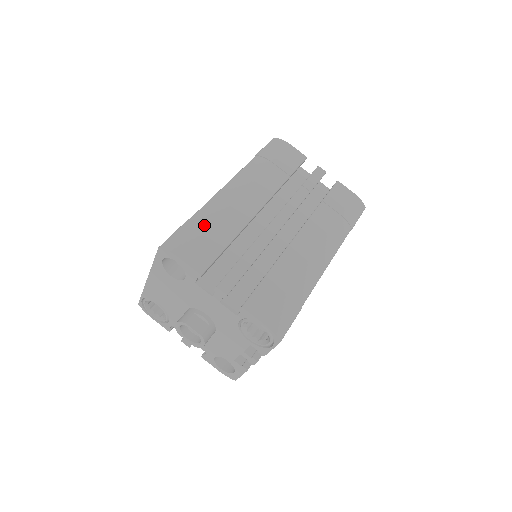
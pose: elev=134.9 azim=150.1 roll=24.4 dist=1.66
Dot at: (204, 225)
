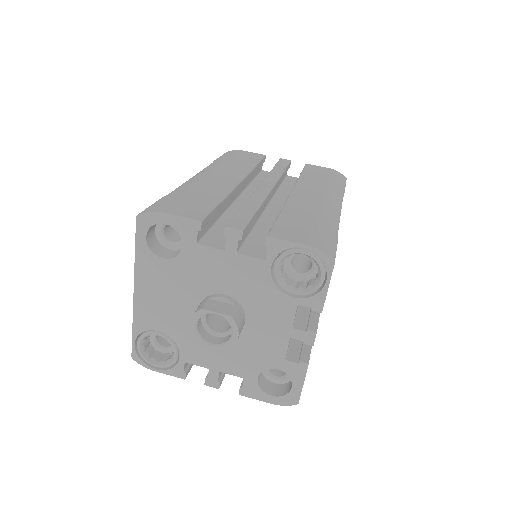
Dot at: (184, 194)
